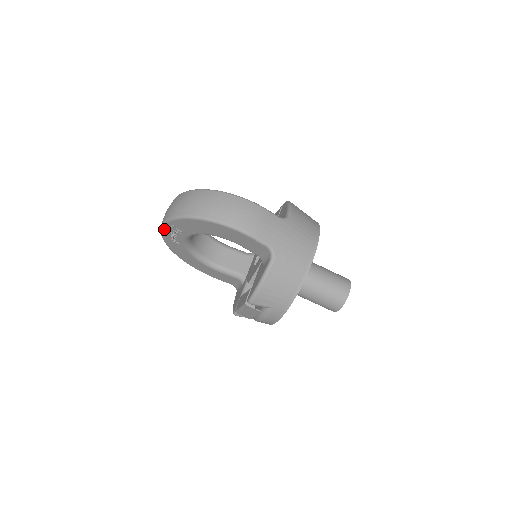
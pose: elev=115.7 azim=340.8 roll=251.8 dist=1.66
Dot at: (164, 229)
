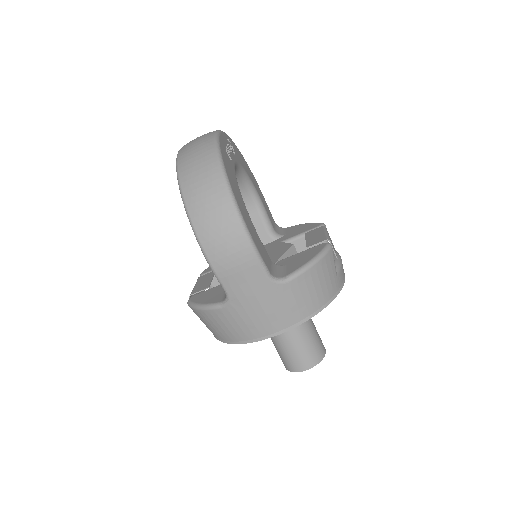
Dot at: occluded
